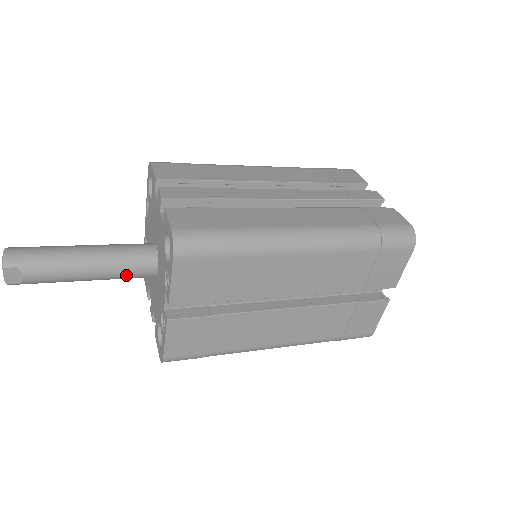
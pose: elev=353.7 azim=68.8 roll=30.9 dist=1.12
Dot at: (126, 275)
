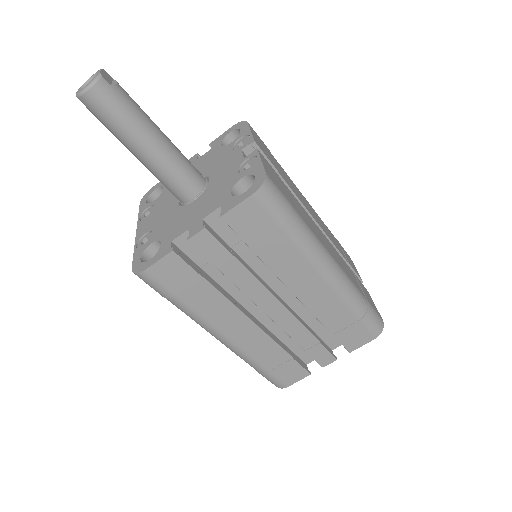
Dot at: (186, 162)
